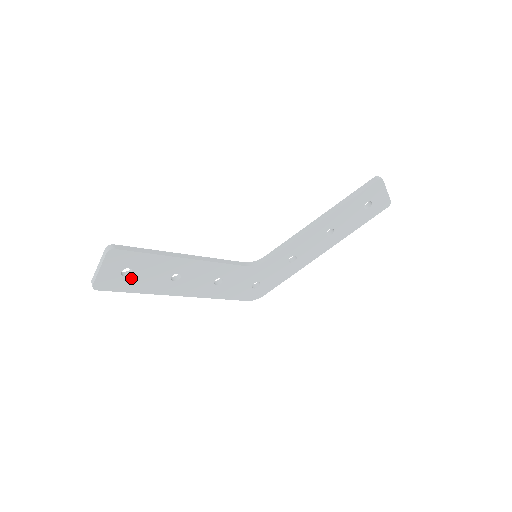
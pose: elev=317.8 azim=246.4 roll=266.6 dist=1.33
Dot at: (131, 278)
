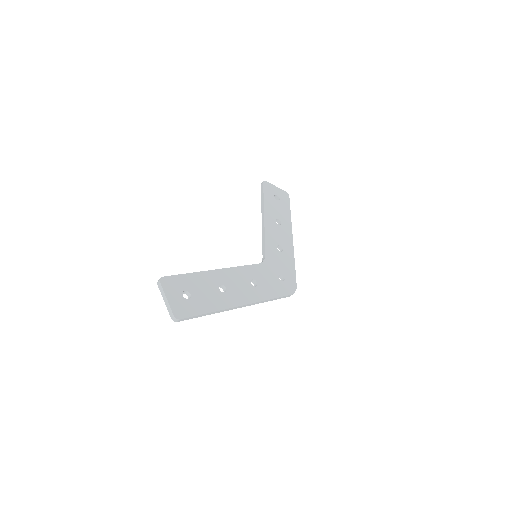
Dot at: (194, 300)
